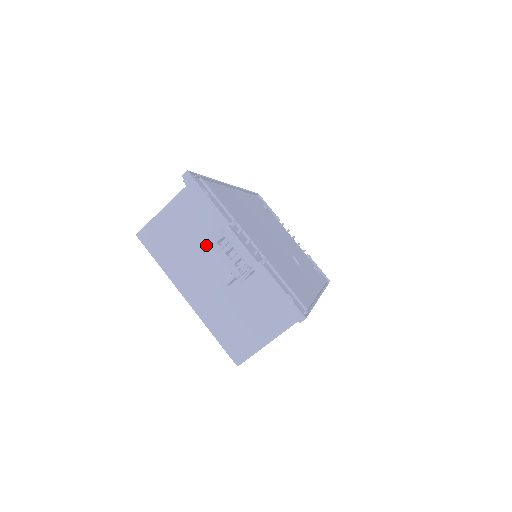
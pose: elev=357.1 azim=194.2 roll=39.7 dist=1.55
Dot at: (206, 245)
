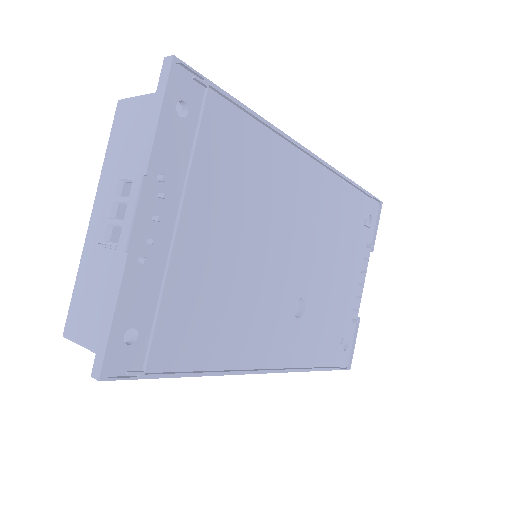
Dot at: occluded
